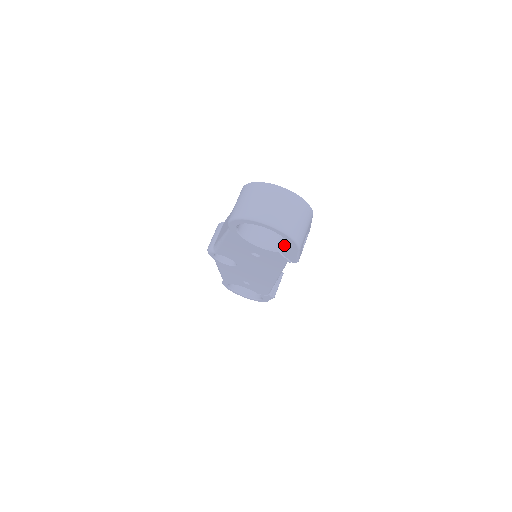
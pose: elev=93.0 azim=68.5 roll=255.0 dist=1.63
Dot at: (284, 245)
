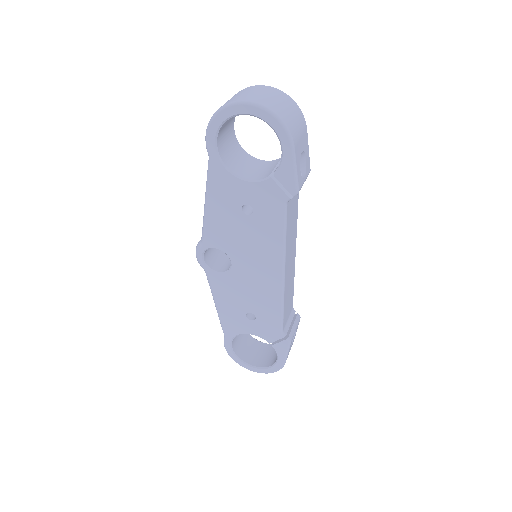
Dot at: (277, 167)
